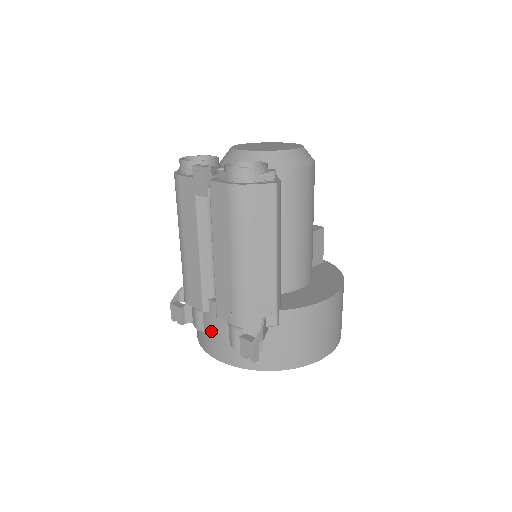
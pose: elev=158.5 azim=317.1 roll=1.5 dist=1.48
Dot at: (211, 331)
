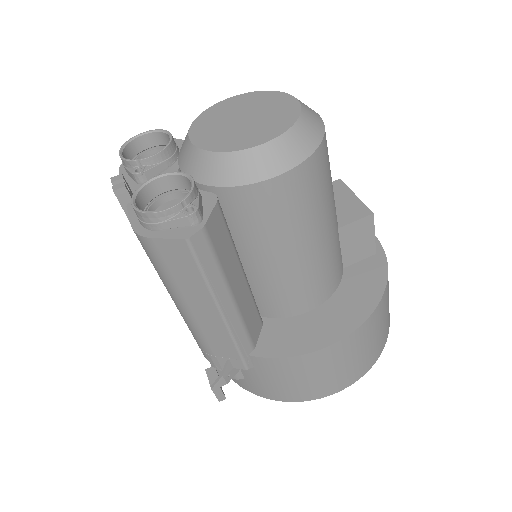
Dot at: occluded
